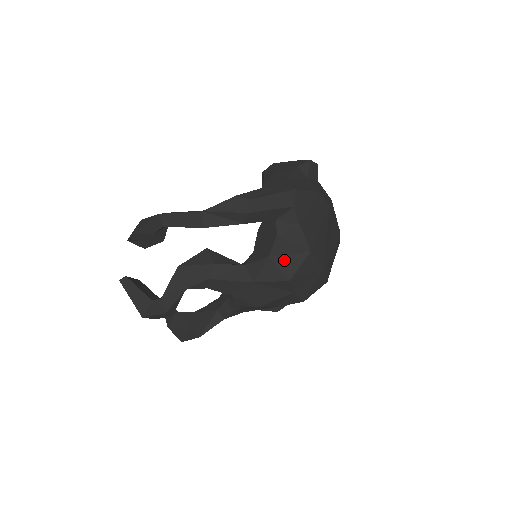
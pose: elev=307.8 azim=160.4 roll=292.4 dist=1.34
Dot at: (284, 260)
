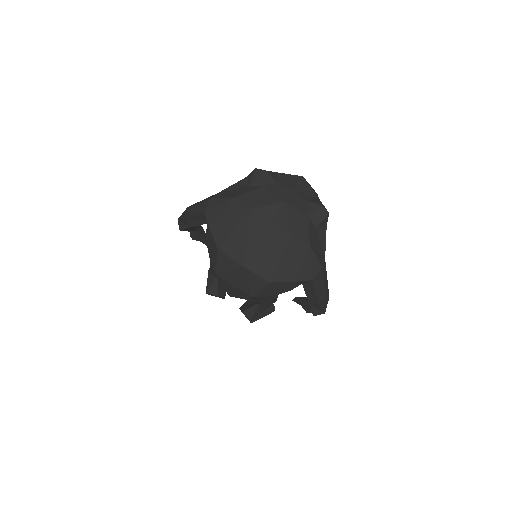
Dot at: (212, 256)
